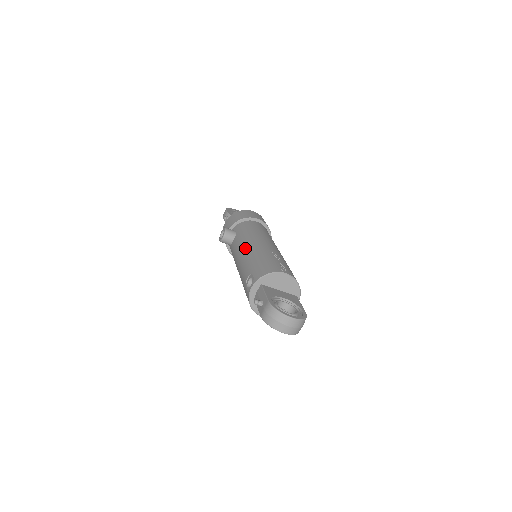
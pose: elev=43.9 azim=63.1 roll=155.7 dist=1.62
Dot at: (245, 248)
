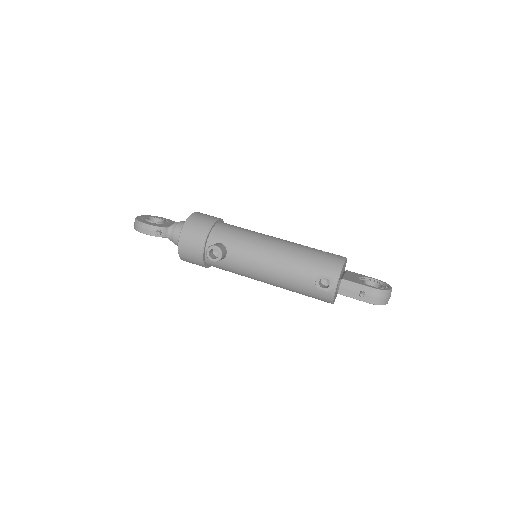
Dot at: (270, 255)
